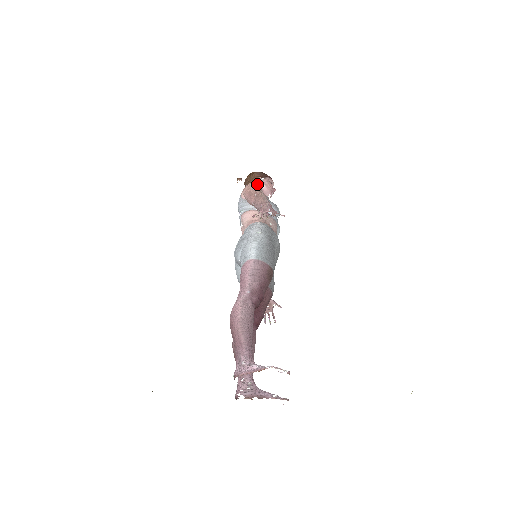
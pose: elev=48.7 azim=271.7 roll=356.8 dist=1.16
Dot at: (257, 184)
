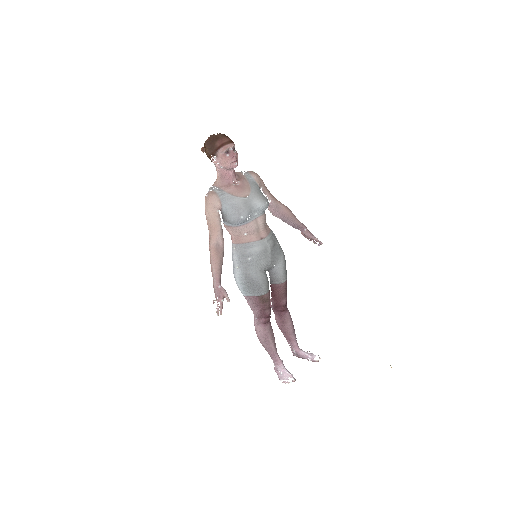
Dot at: (209, 203)
